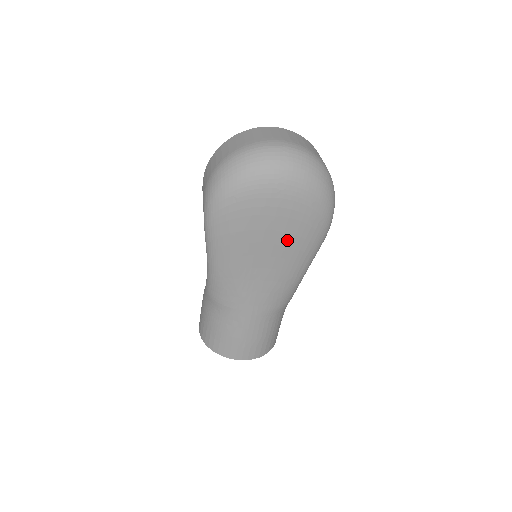
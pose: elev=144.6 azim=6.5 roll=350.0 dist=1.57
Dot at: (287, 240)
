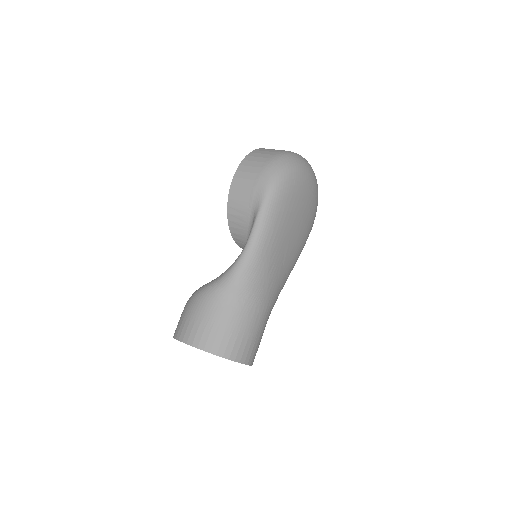
Dot at: (303, 230)
